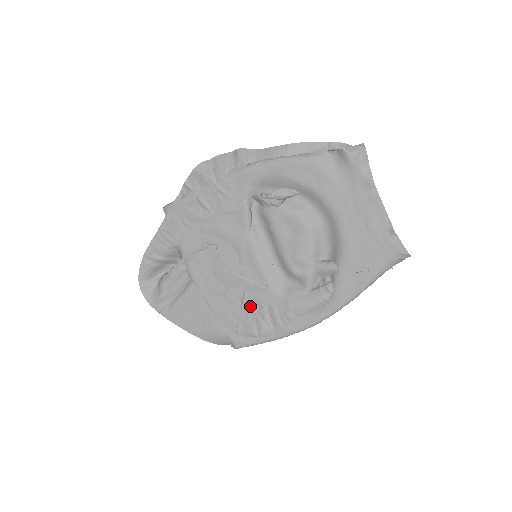
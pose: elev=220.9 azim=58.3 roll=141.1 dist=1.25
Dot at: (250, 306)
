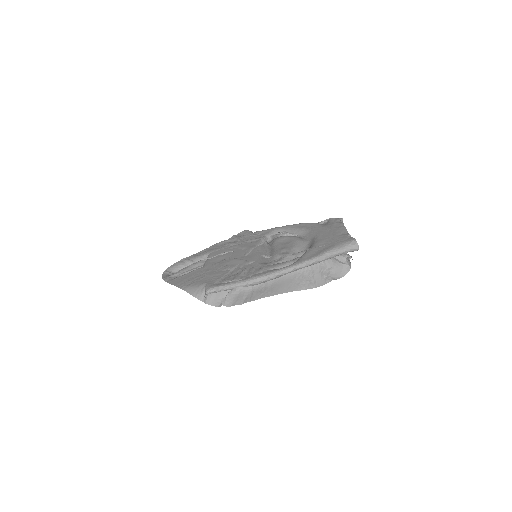
Dot at: (236, 270)
